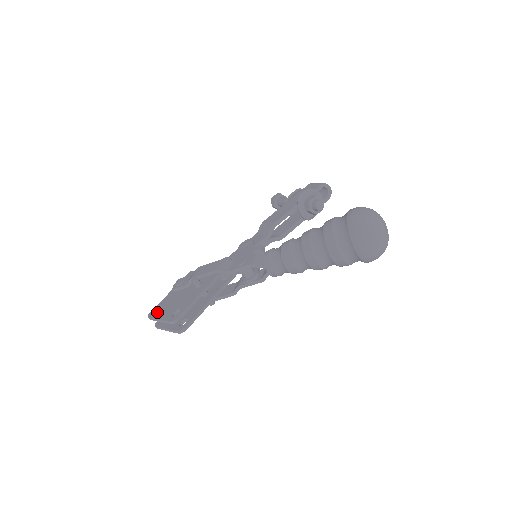
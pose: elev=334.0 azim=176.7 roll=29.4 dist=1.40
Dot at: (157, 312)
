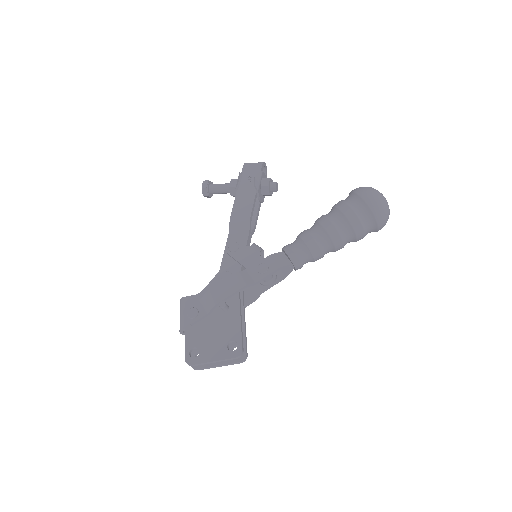
Dot at: (198, 355)
